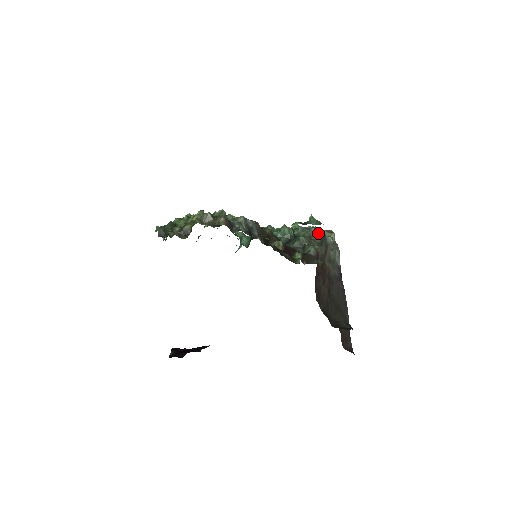
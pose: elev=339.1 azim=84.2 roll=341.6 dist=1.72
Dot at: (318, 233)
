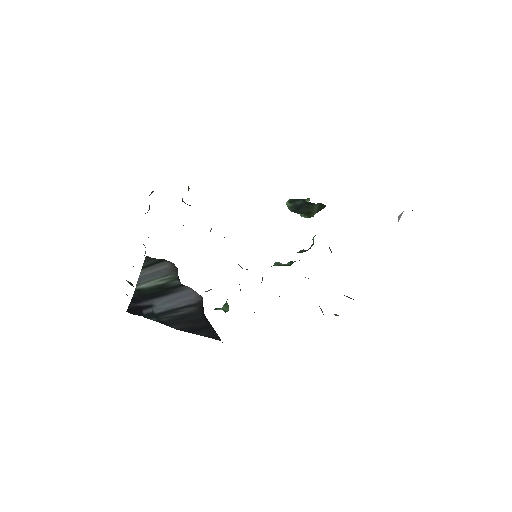
Dot at: occluded
